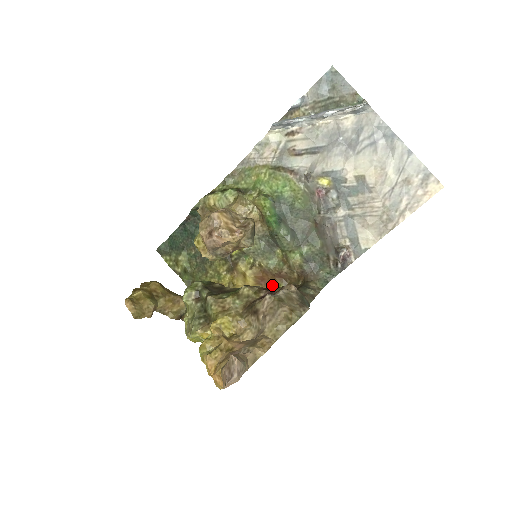
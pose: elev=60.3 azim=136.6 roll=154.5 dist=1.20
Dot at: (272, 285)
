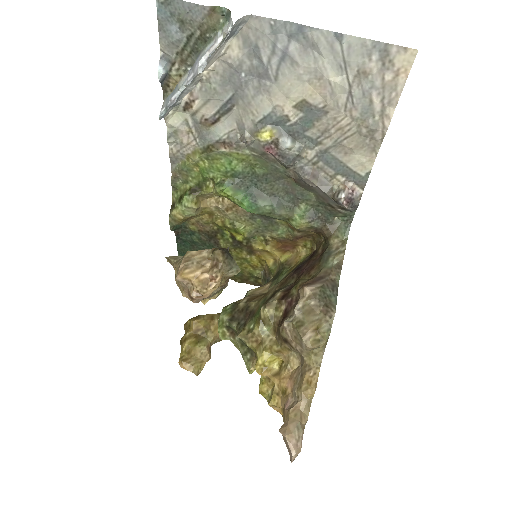
Dot at: (298, 247)
